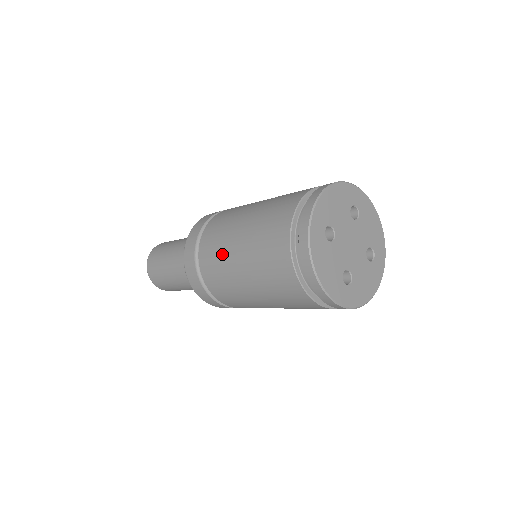
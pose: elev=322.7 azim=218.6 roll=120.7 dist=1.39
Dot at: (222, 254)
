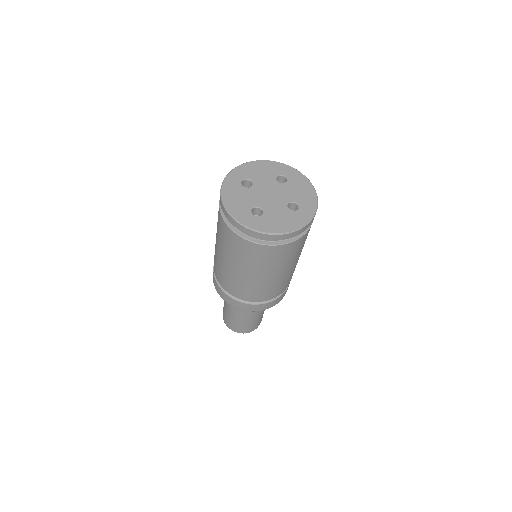
Dot at: occluded
